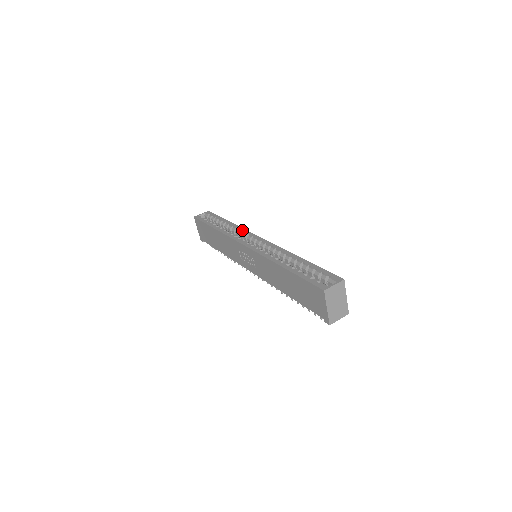
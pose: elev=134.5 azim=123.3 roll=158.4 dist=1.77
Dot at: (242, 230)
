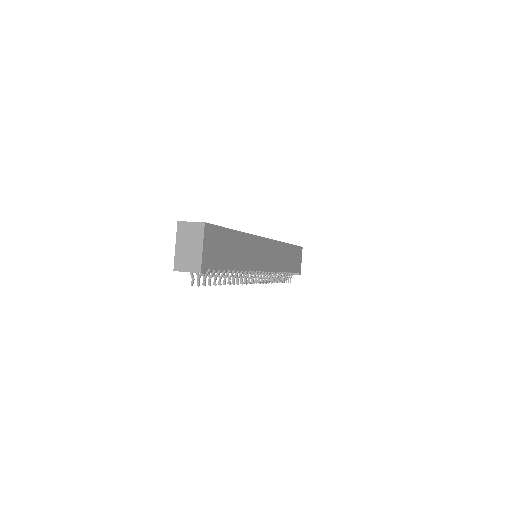
Dot at: occluded
